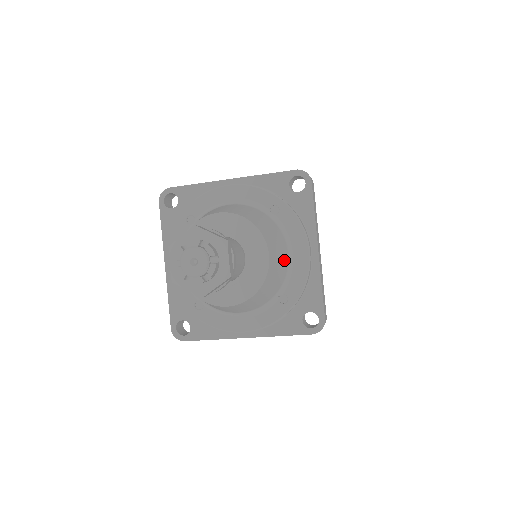
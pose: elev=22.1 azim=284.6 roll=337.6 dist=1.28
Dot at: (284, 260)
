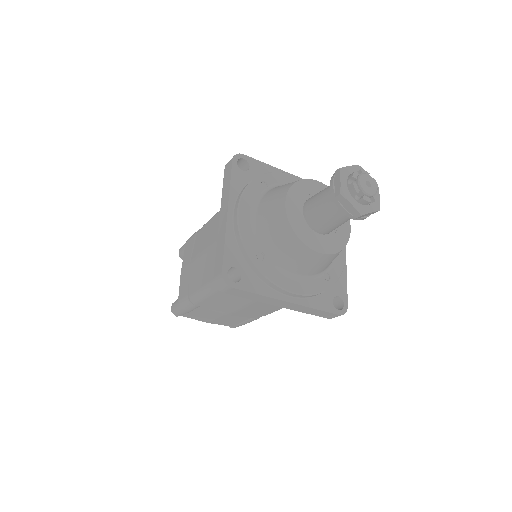
Dot at: occluded
